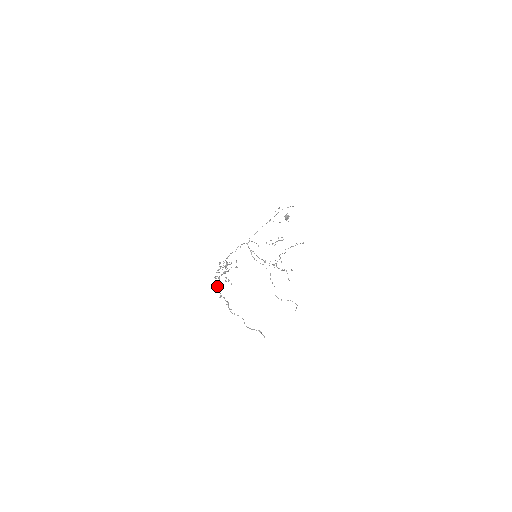
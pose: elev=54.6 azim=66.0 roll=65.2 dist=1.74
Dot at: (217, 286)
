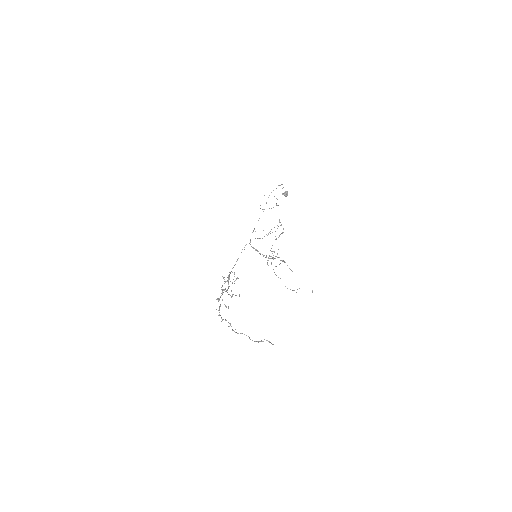
Dot at: (218, 310)
